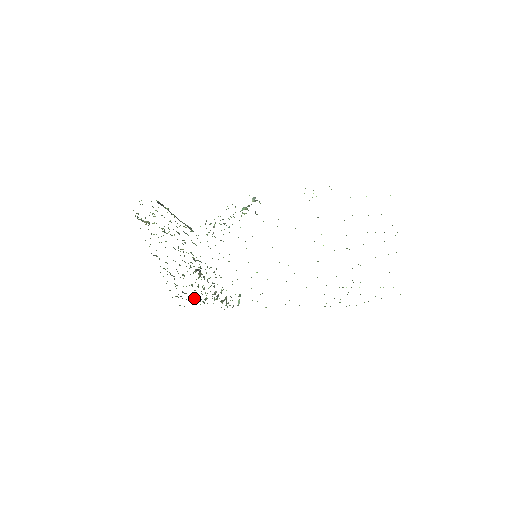
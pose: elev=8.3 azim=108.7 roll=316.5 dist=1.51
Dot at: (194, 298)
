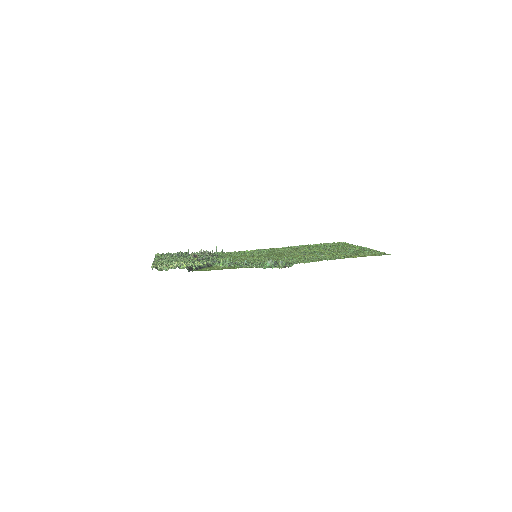
Dot at: occluded
